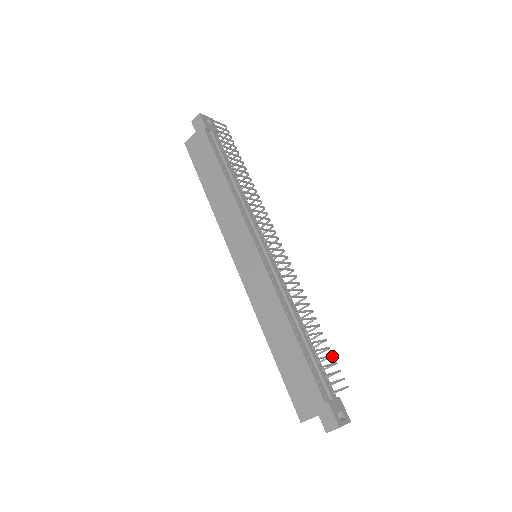
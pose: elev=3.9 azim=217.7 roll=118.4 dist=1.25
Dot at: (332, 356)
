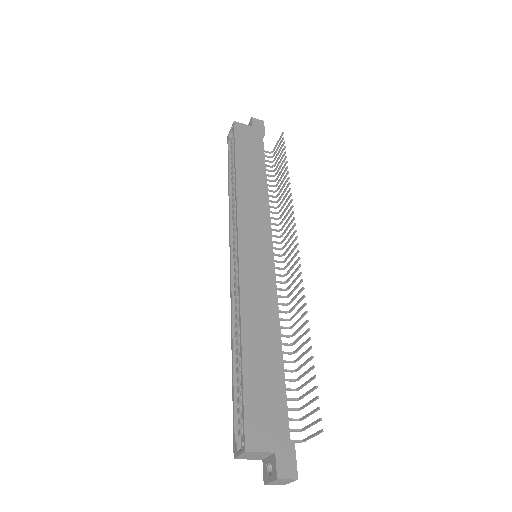
Dot at: (297, 399)
